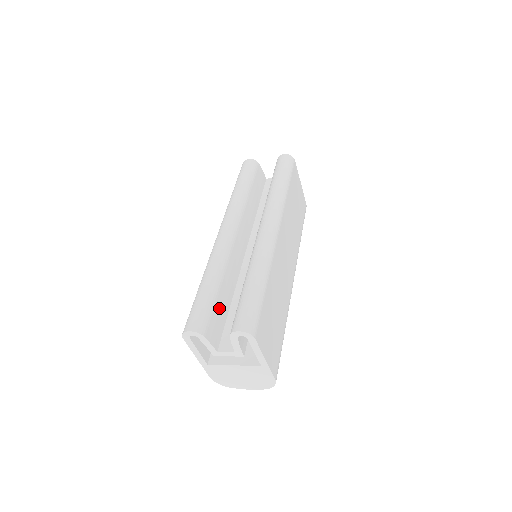
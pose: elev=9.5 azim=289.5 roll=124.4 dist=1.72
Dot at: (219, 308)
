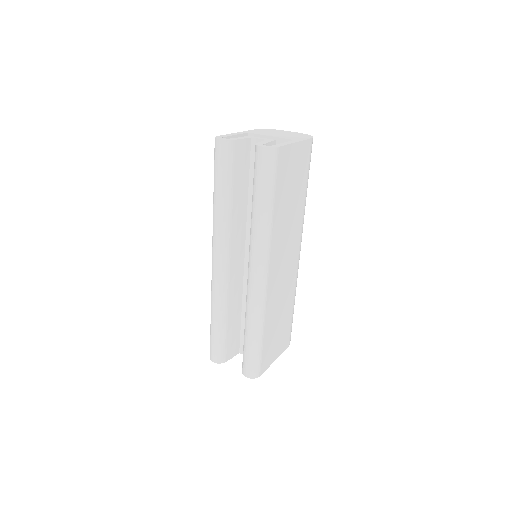
Dot at: (231, 333)
